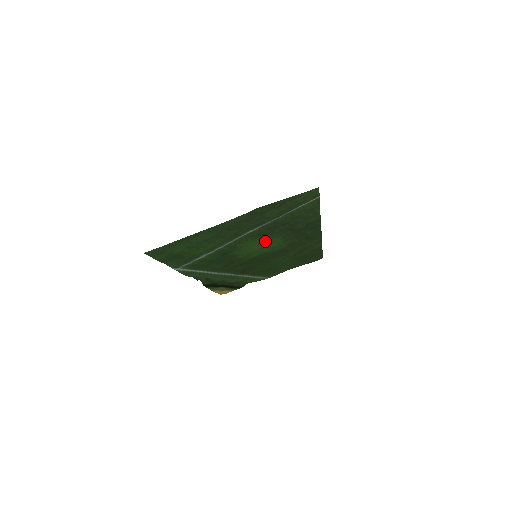
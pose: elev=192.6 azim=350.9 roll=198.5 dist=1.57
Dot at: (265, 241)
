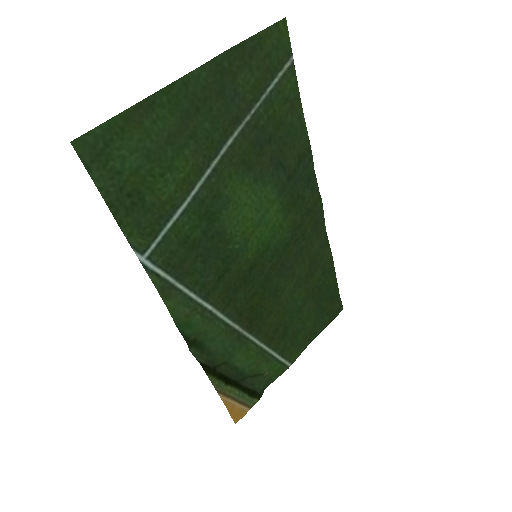
Dot at: (257, 195)
